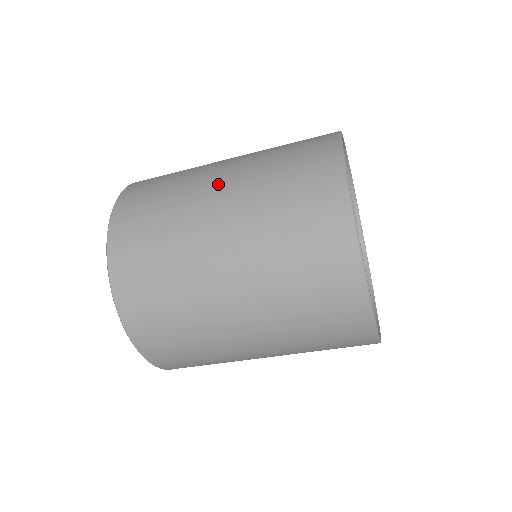
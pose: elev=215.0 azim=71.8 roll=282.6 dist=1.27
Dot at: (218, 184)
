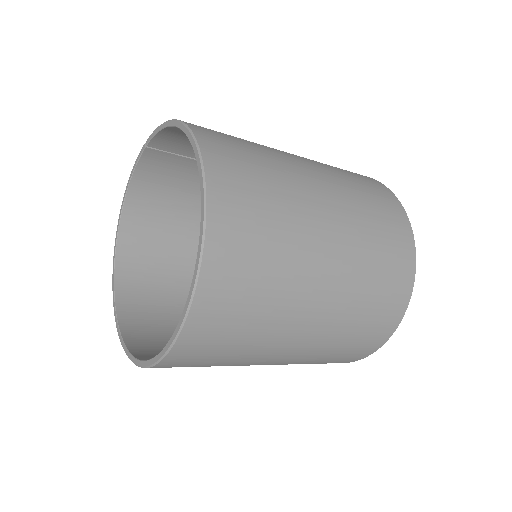
Dot at: (314, 177)
